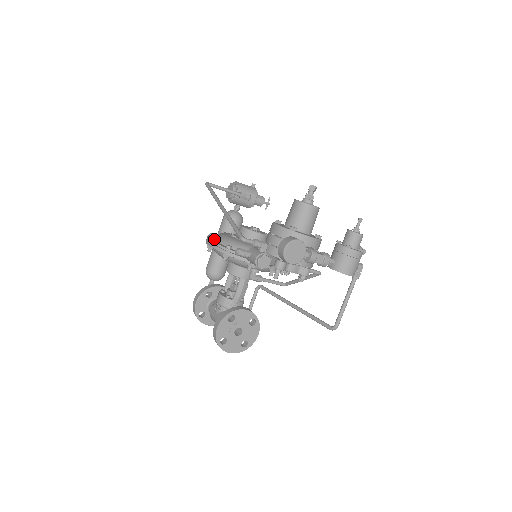
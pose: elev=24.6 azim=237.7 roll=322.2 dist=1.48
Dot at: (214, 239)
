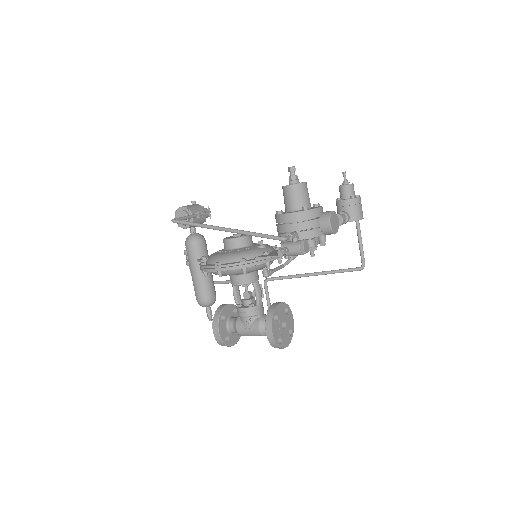
Dot at: (220, 263)
